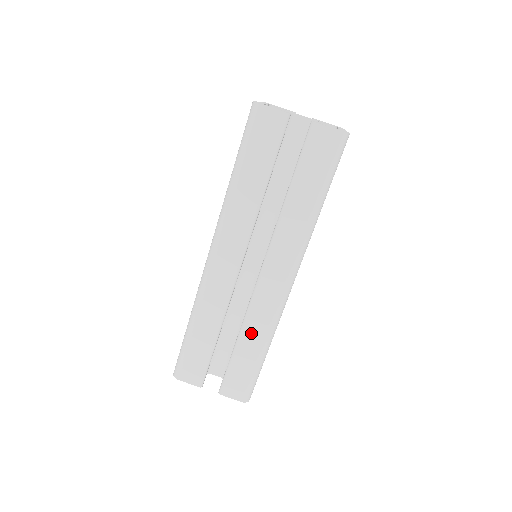
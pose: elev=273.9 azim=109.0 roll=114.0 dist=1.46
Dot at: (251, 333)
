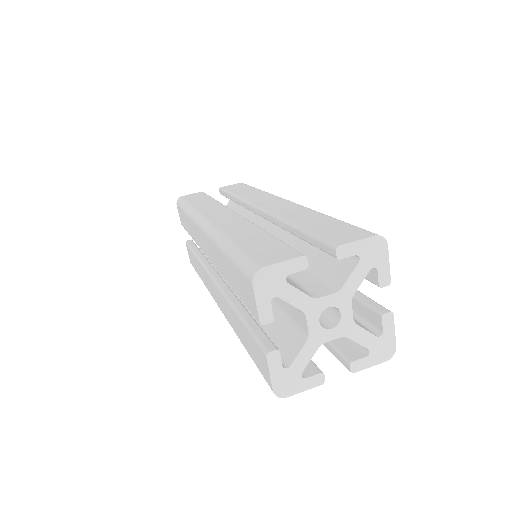
Dot at: (297, 217)
